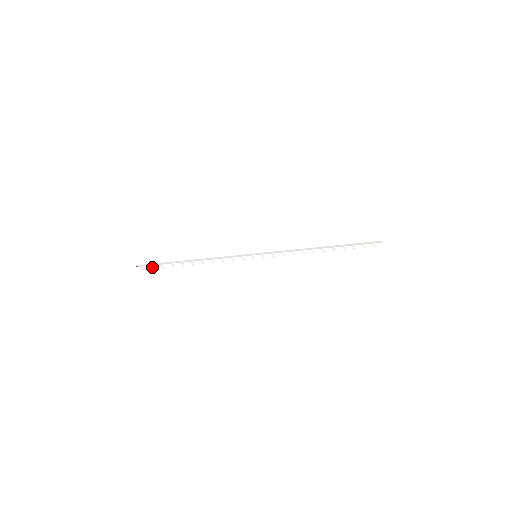
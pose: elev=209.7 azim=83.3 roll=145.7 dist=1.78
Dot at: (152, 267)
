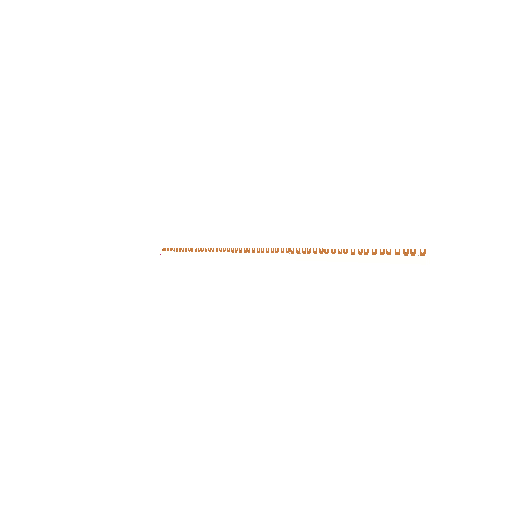
Dot at: occluded
